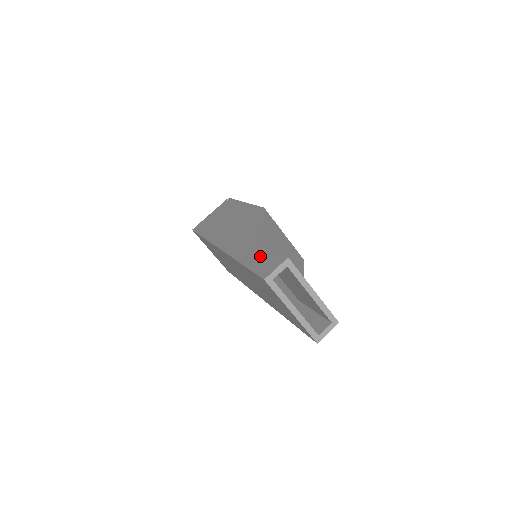
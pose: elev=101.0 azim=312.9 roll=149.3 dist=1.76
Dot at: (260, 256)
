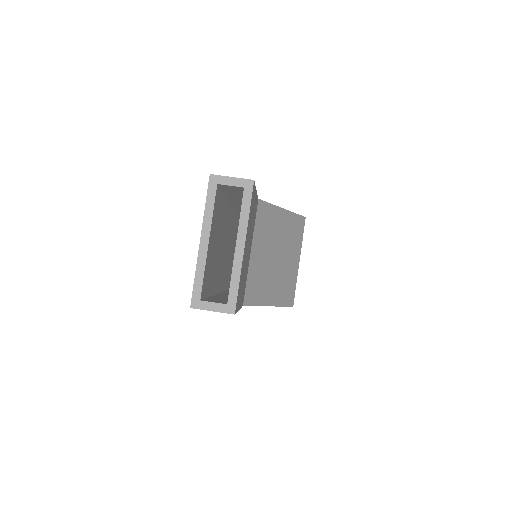
Dot at: occluded
